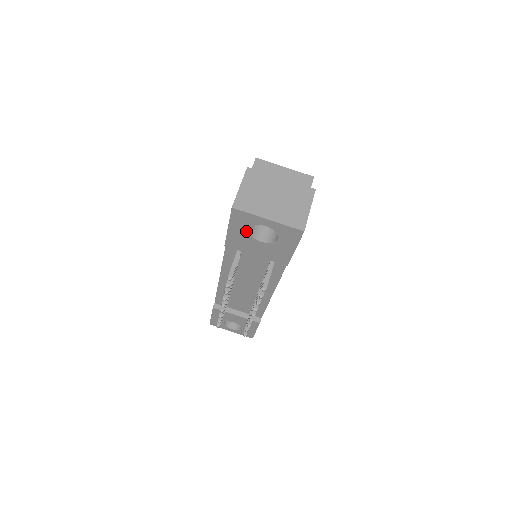
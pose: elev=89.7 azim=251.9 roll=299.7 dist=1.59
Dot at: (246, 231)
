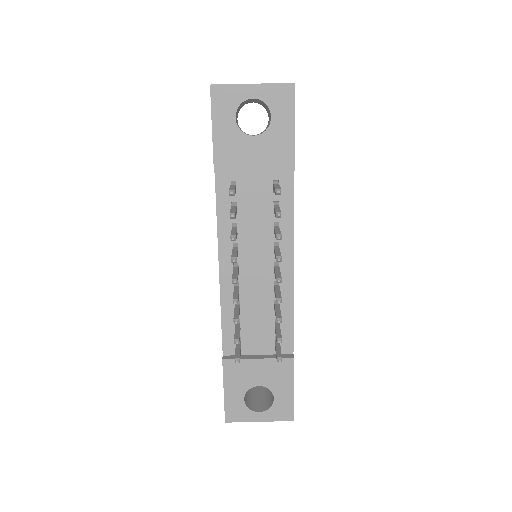
Dot at: (233, 124)
